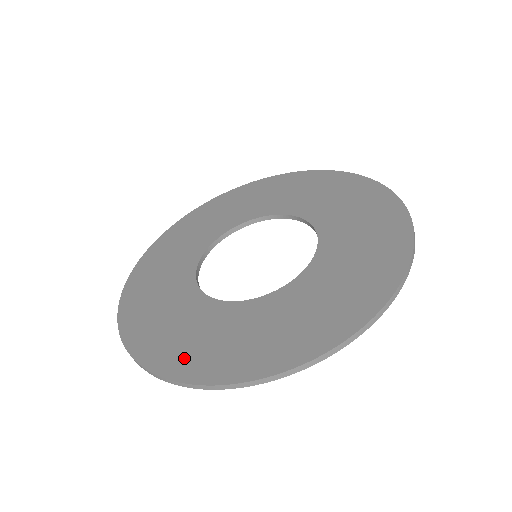
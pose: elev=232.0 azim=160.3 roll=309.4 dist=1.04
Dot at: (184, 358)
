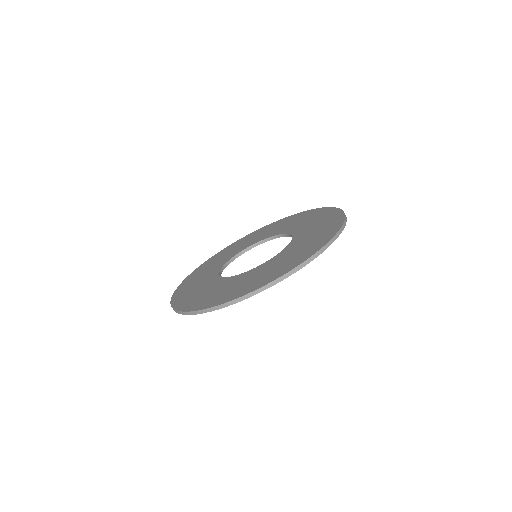
Dot at: (182, 293)
